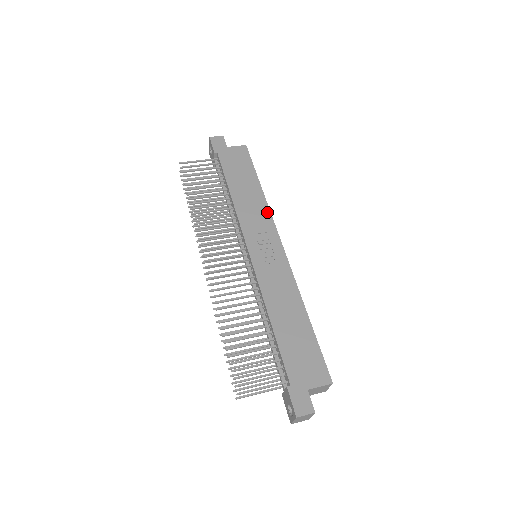
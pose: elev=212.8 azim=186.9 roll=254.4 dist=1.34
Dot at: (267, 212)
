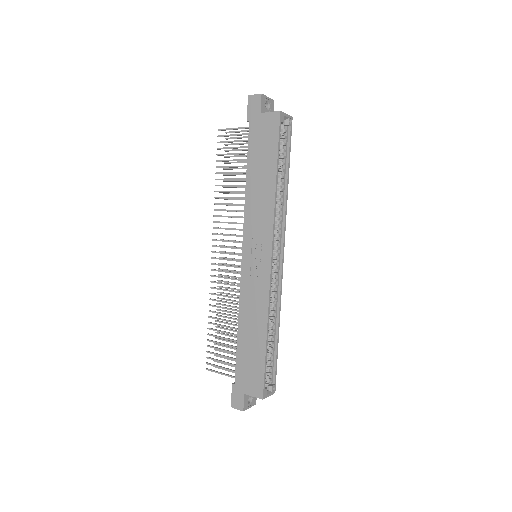
Dot at: (271, 215)
